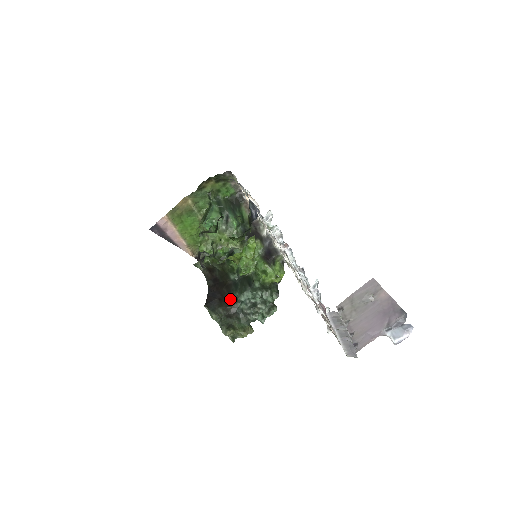
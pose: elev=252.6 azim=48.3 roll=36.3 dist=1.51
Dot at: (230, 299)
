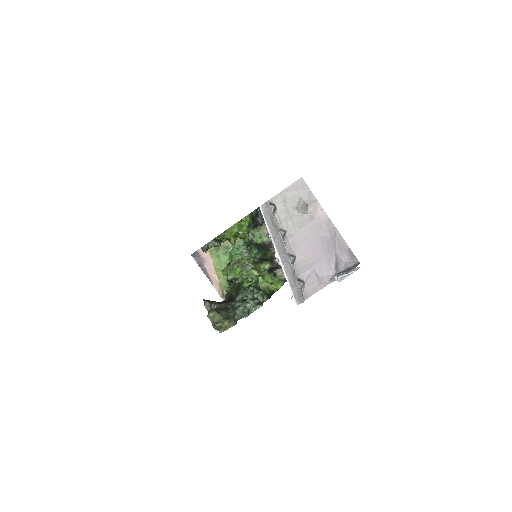
Dot at: (228, 300)
